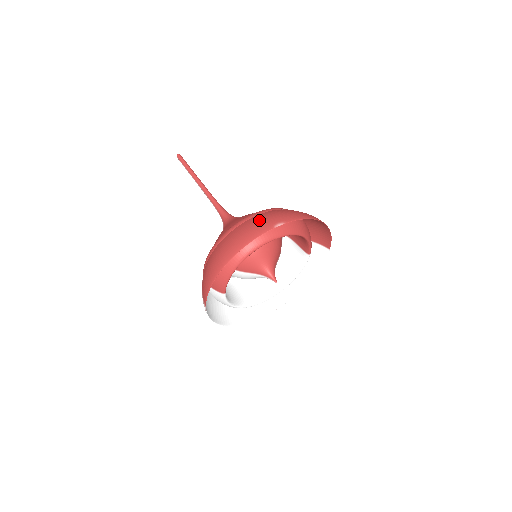
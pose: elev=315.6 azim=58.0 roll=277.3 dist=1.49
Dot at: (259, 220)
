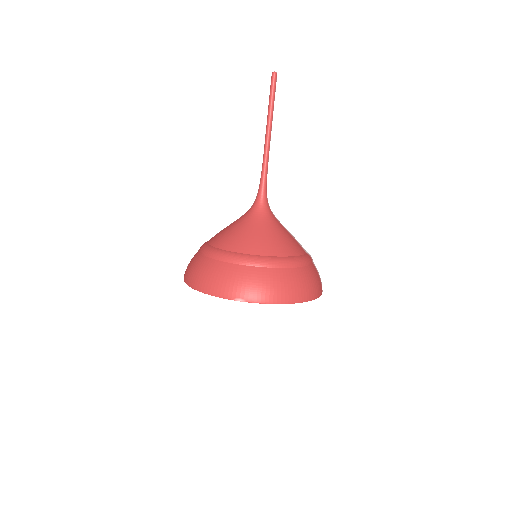
Dot at: (233, 279)
